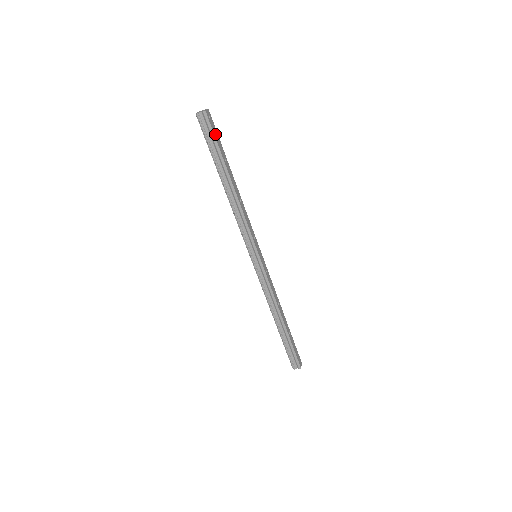
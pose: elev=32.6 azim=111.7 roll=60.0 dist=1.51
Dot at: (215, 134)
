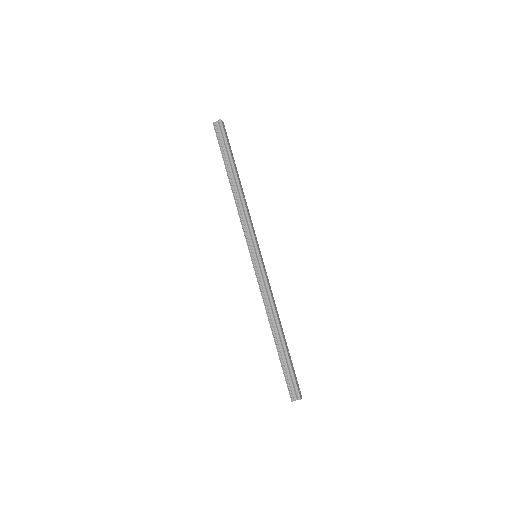
Dot at: (227, 139)
